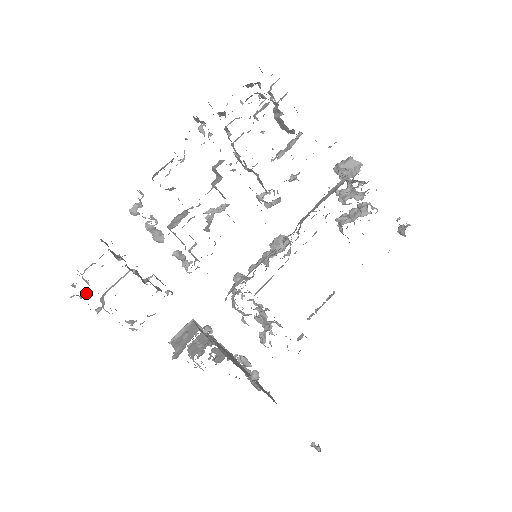
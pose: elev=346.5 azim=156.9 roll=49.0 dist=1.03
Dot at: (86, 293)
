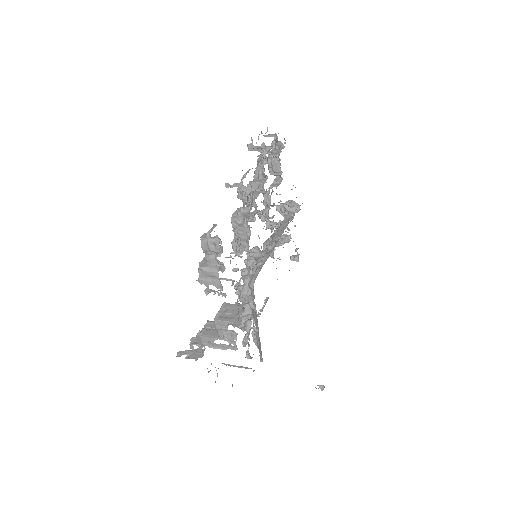
Dot at: (220, 253)
